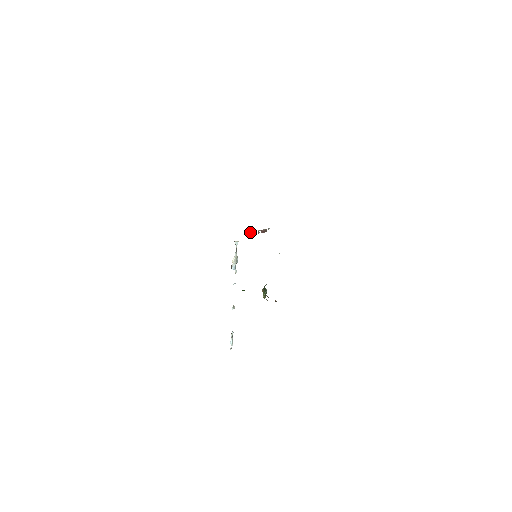
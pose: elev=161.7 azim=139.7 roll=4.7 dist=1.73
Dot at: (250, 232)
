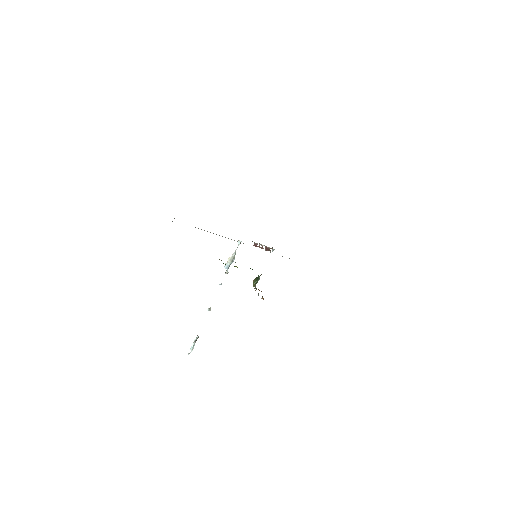
Dot at: (255, 243)
